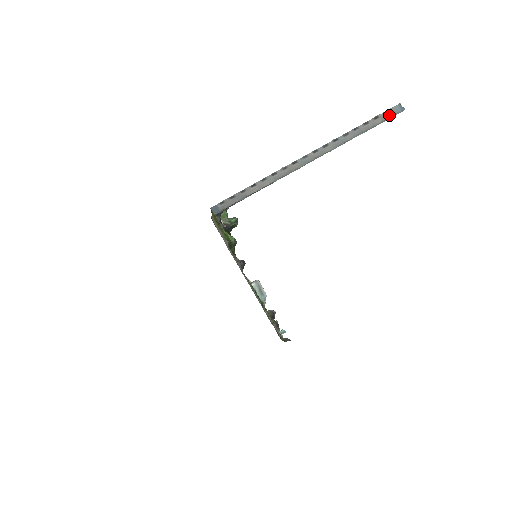
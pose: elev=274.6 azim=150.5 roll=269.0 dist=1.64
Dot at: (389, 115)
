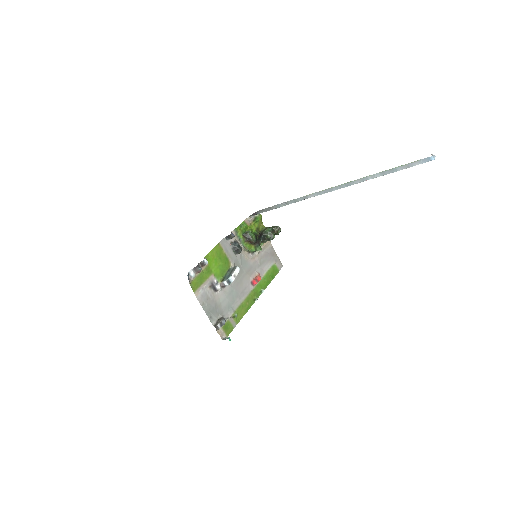
Dot at: (418, 164)
